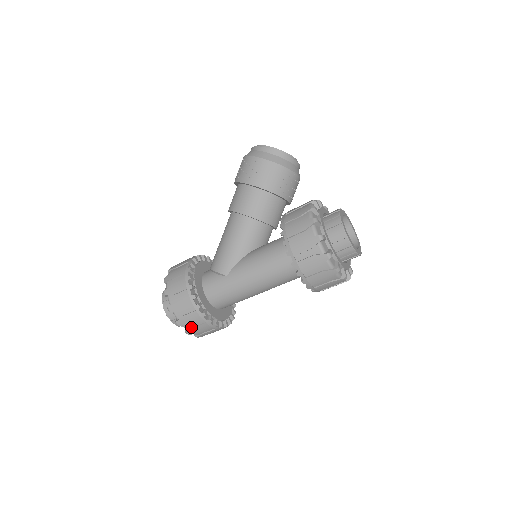
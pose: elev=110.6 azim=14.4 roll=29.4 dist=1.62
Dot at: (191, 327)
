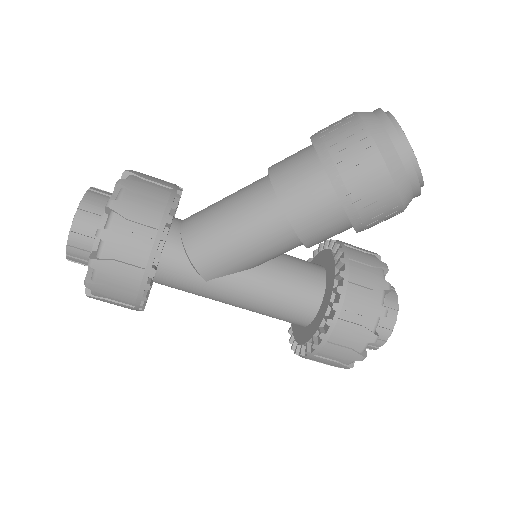
Dot at: occluded
